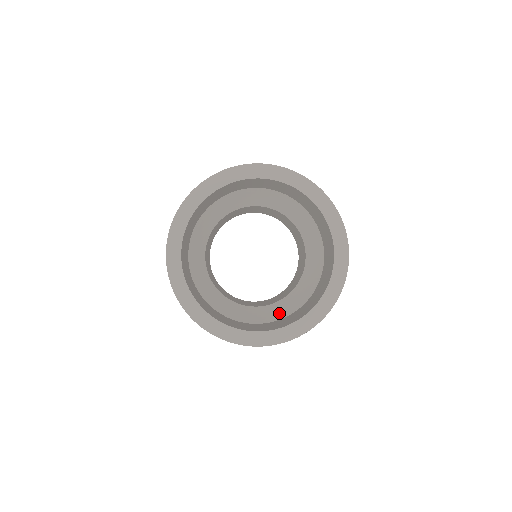
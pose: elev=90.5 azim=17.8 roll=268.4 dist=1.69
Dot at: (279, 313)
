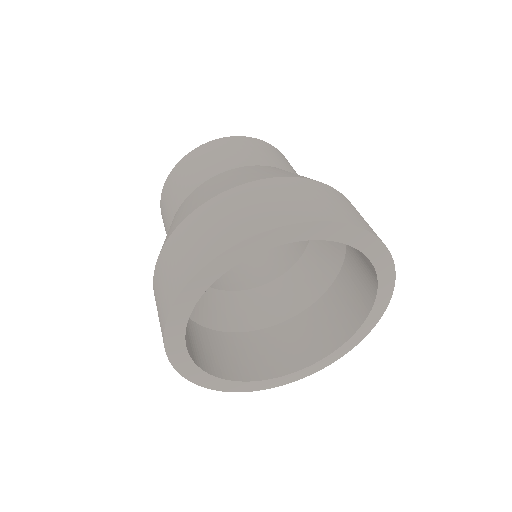
Dot at: (297, 299)
